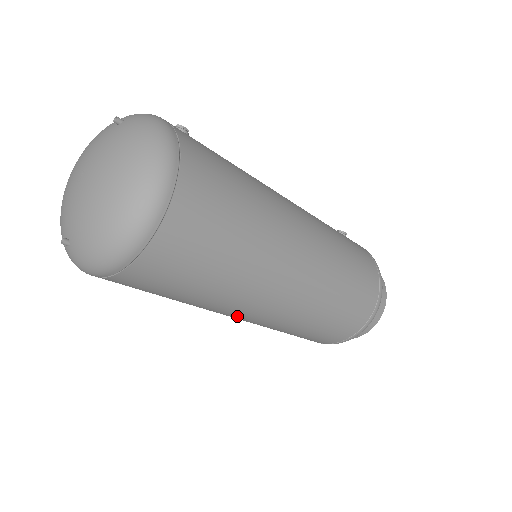
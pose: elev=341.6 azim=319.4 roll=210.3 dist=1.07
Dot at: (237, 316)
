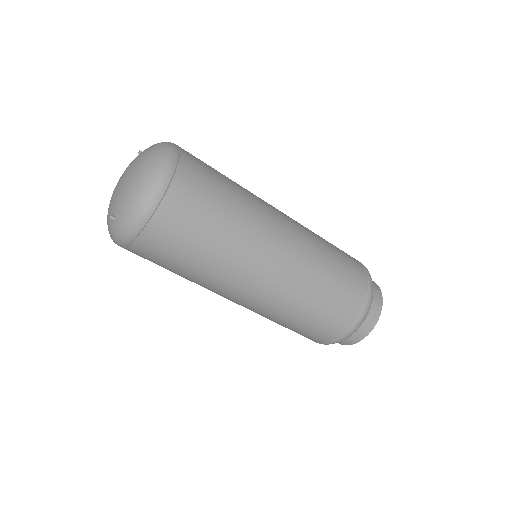
Dot at: (249, 285)
